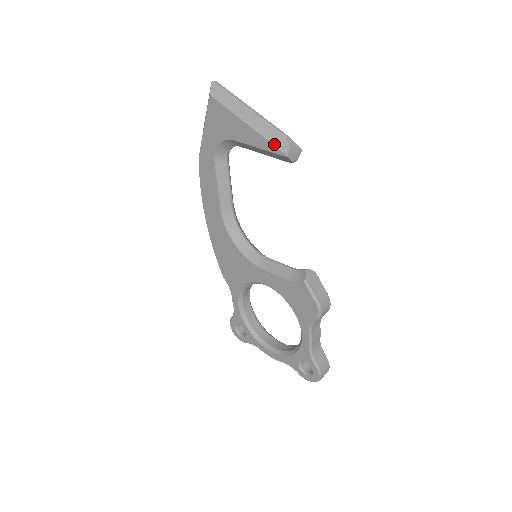
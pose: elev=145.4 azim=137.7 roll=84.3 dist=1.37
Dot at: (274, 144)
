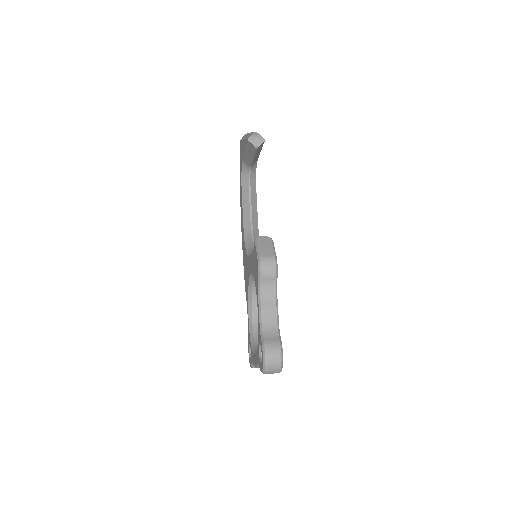
Dot at: occluded
